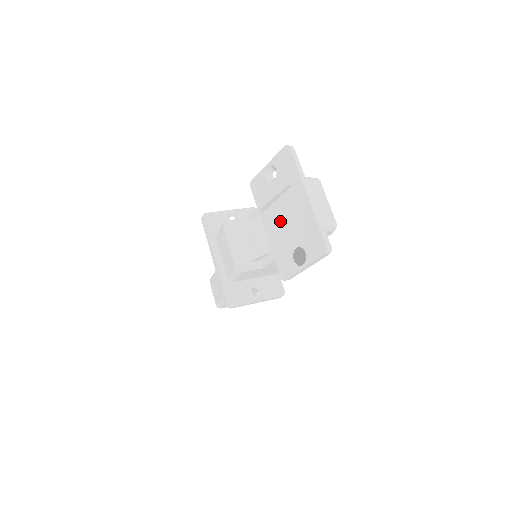
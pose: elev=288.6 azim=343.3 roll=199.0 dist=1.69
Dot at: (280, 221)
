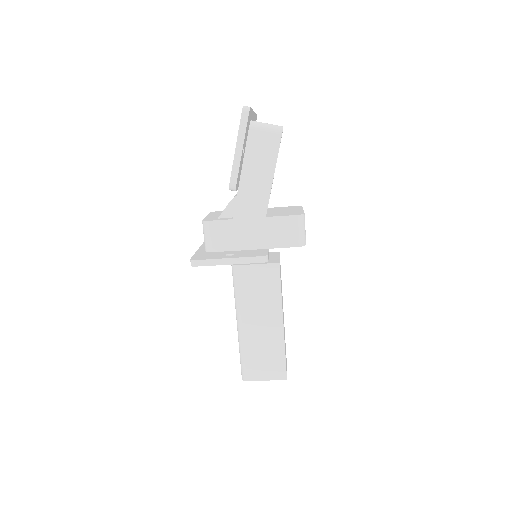
Dot at: occluded
